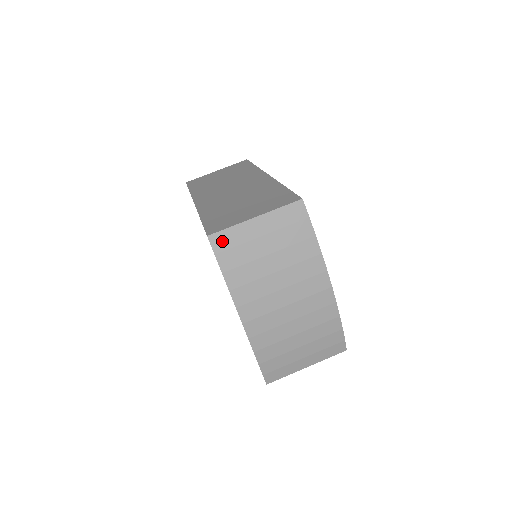
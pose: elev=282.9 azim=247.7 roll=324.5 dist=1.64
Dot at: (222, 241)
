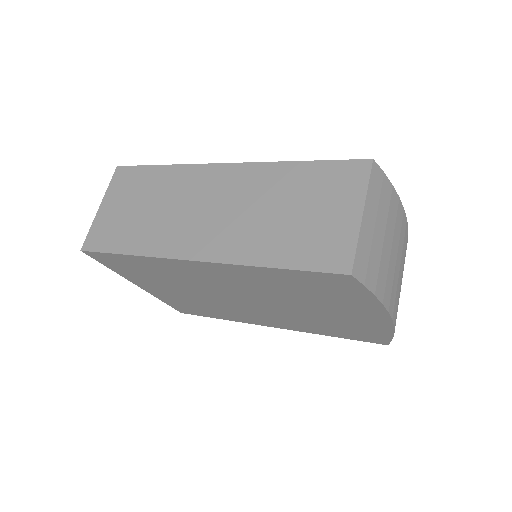
Dot at: (361, 266)
